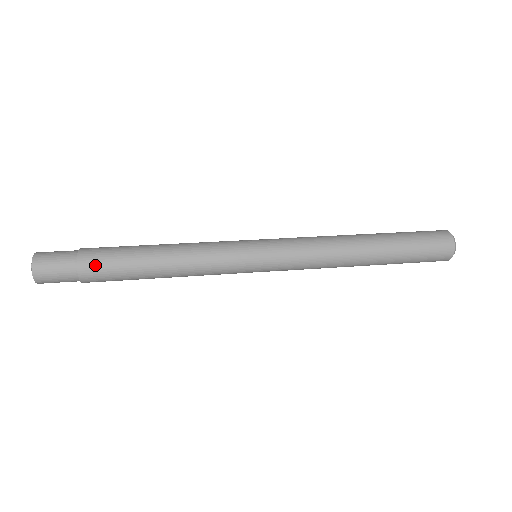
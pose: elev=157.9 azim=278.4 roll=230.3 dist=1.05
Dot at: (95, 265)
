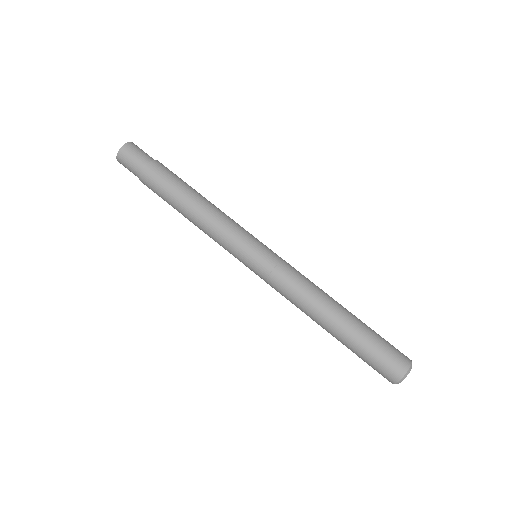
Dot at: (152, 178)
